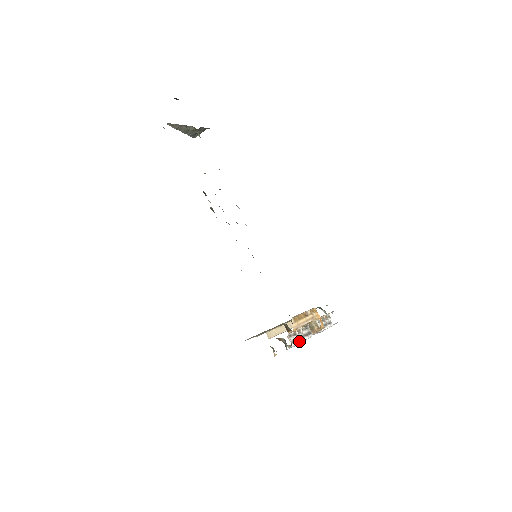
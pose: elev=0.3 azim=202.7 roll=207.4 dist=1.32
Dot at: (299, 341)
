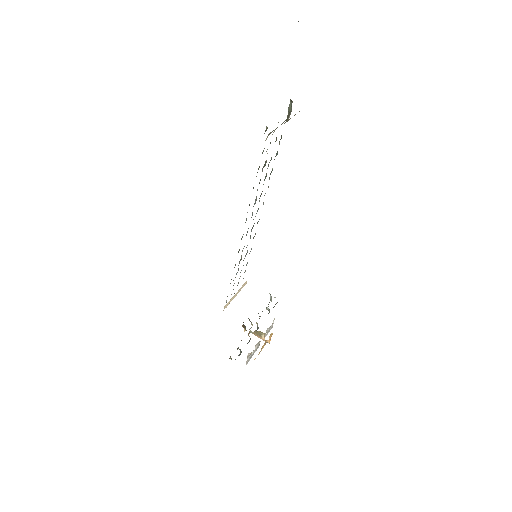
Dot at: occluded
